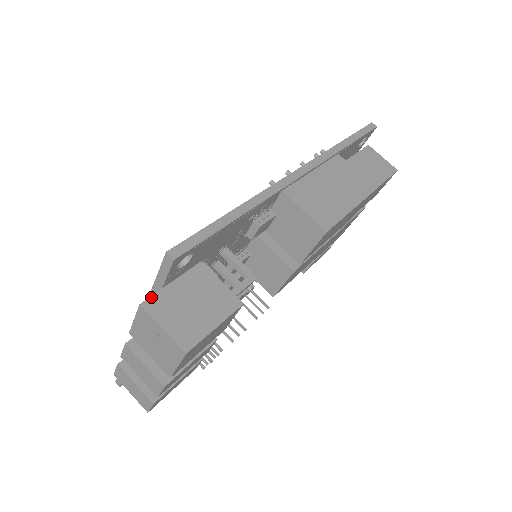
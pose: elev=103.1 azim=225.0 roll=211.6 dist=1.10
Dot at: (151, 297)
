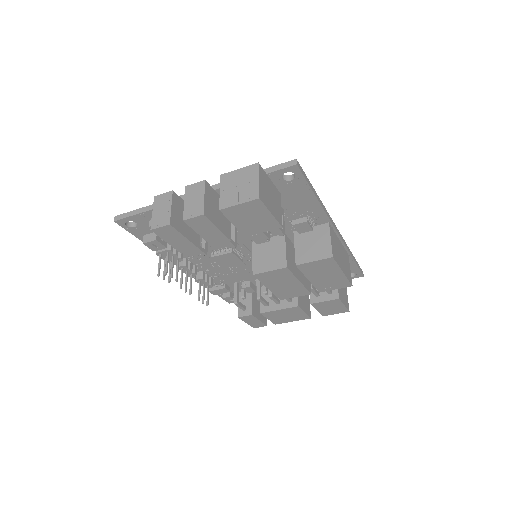
Dot at: (262, 168)
